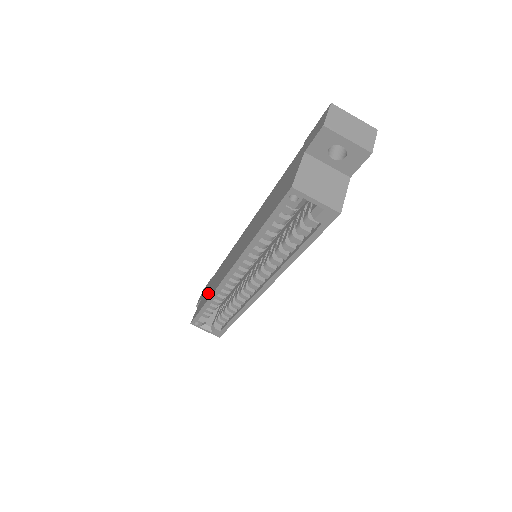
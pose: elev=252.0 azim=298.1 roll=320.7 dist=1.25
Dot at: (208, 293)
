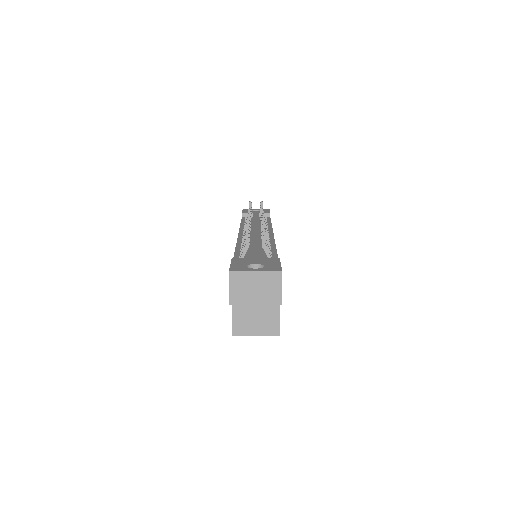
Dot at: occluded
